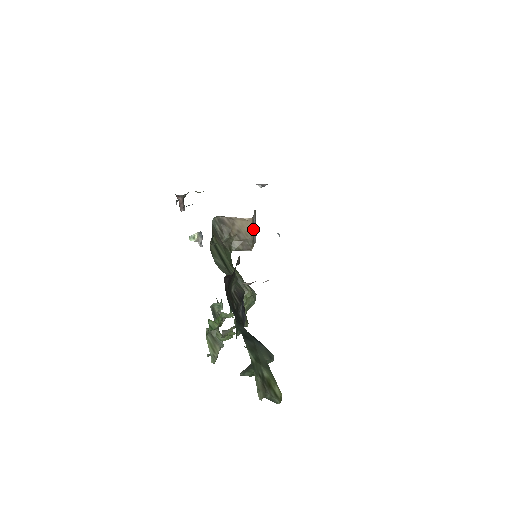
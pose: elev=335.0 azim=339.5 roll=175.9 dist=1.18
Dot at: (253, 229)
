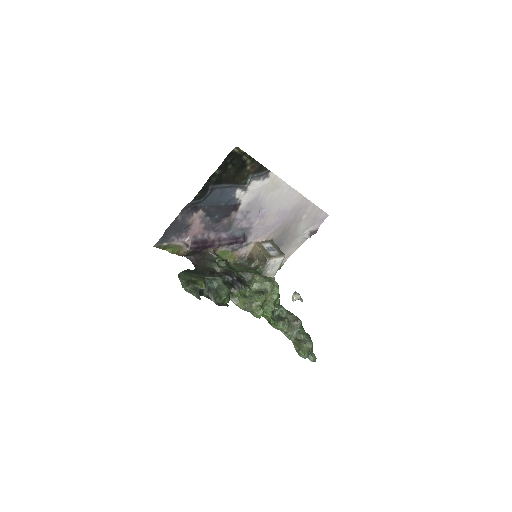
Dot at: (266, 249)
